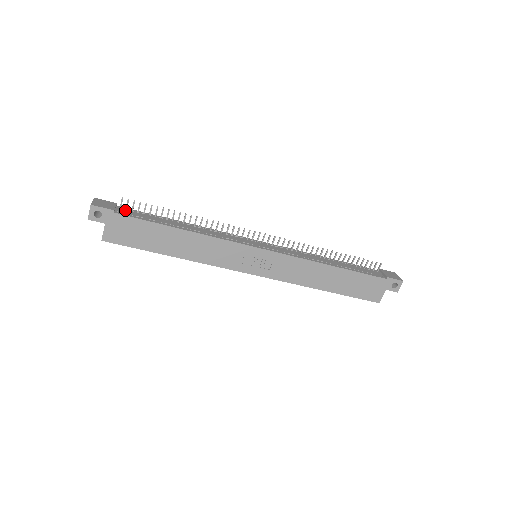
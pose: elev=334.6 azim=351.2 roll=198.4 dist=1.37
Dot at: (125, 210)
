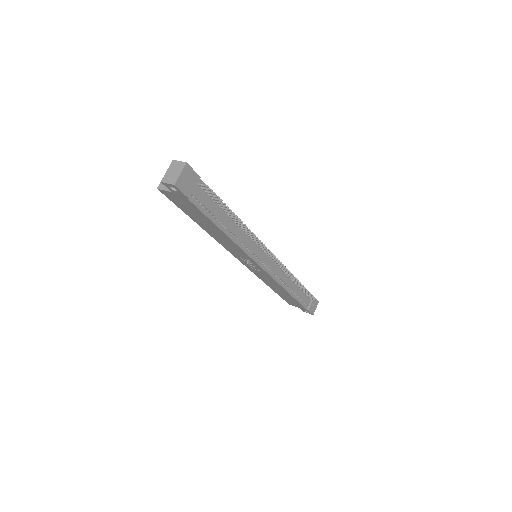
Dot at: (201, 191)
